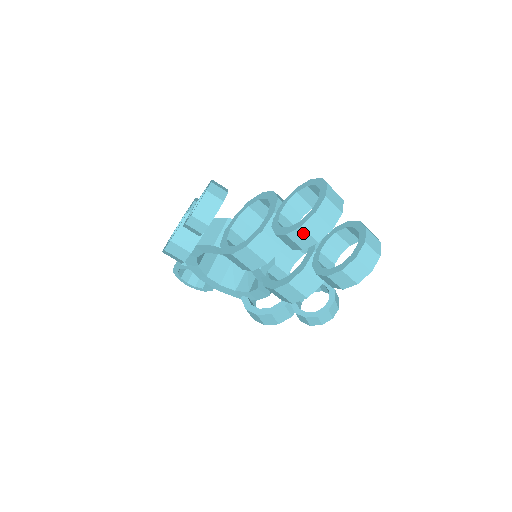
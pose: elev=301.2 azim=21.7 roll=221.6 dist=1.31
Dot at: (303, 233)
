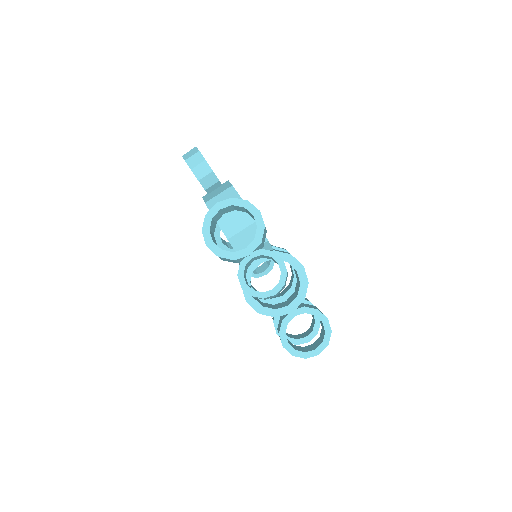
Dot at: (290, 352)
